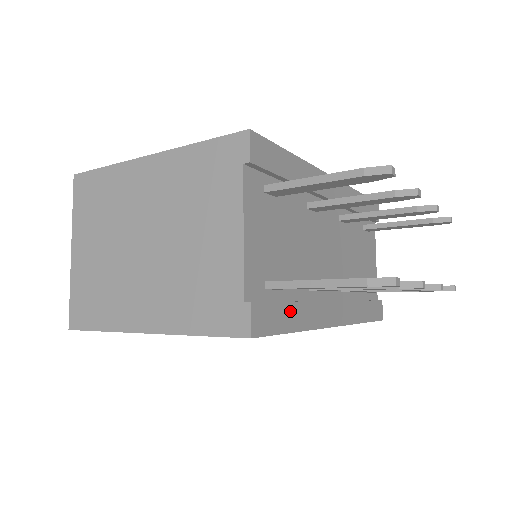
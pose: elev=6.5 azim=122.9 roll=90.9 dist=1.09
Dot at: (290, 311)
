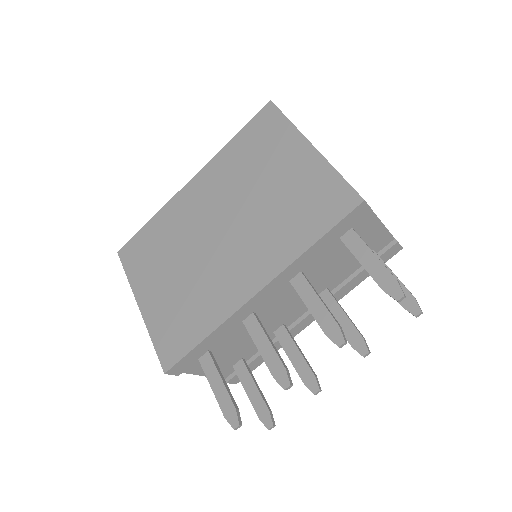
Dot at: (259, 359)
